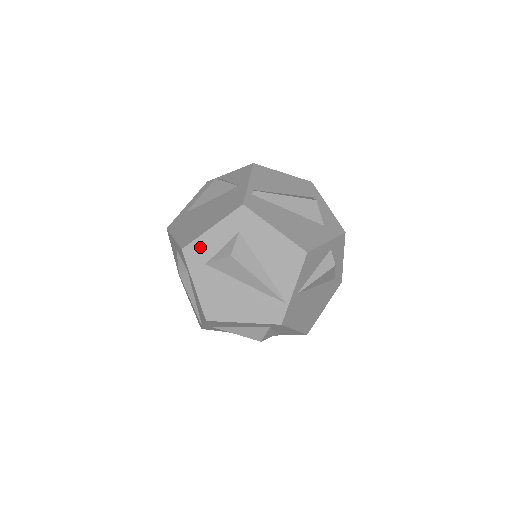
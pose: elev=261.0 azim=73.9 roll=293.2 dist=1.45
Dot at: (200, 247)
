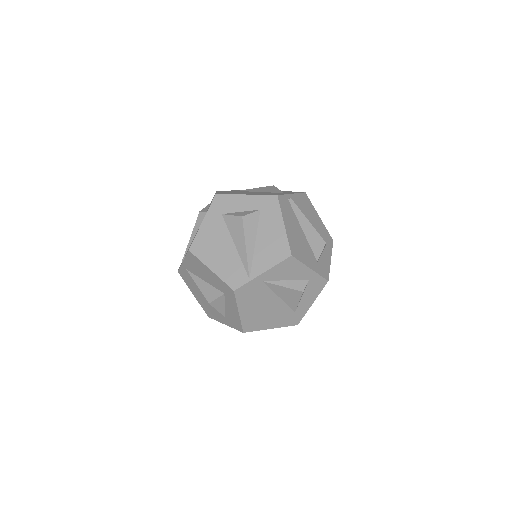
Dot at: (228, 201)
